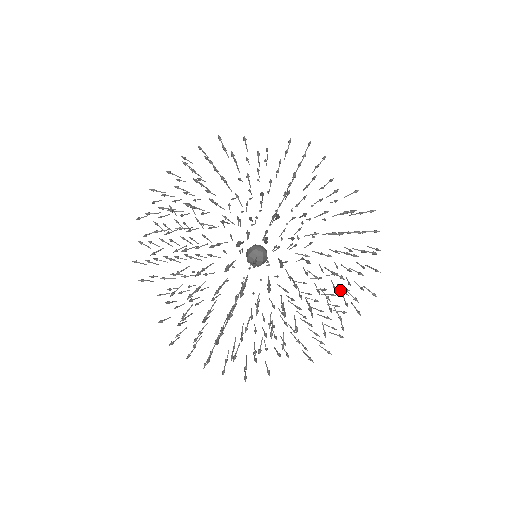
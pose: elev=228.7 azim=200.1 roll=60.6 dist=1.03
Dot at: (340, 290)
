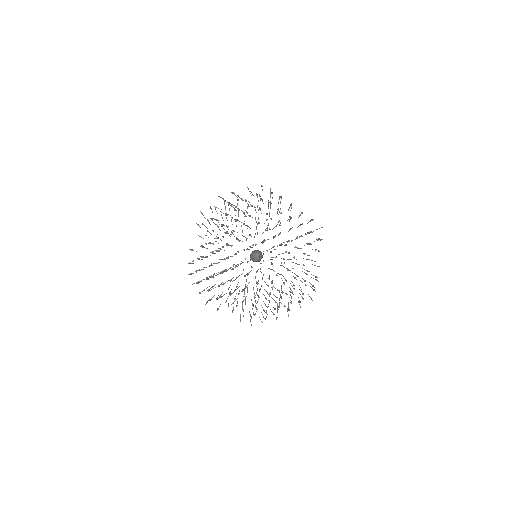
Dot at: occluded
